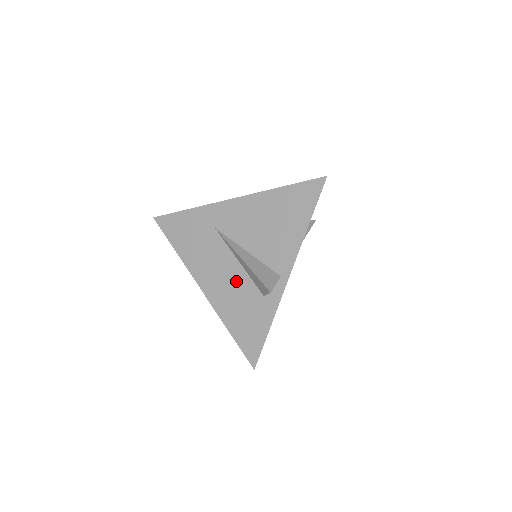
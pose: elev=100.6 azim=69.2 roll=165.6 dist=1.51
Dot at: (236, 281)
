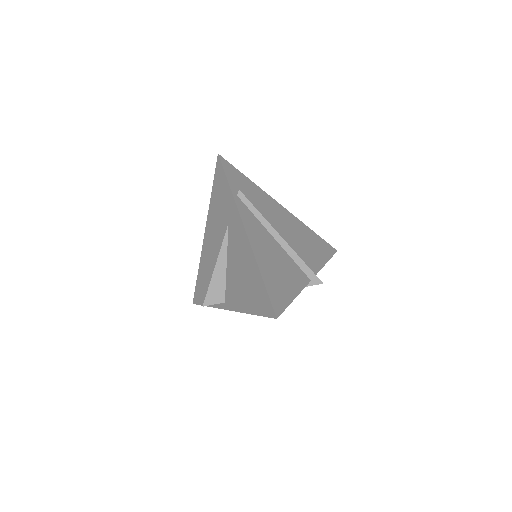
Dot at: (214, 264)
